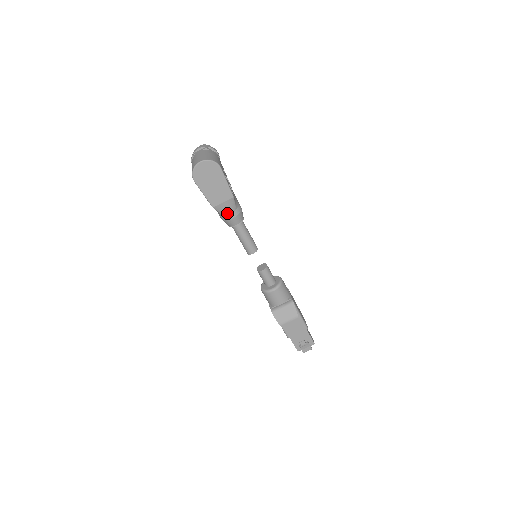
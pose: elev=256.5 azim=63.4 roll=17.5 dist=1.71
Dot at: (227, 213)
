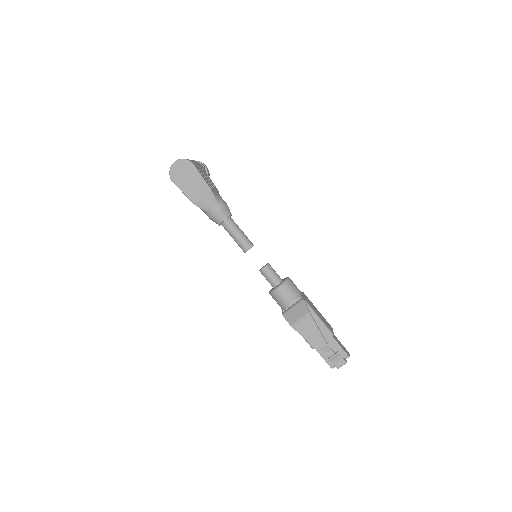
Dot at: (210, 209)
